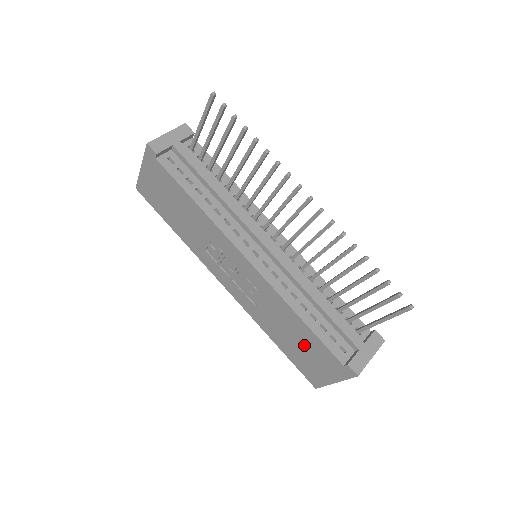
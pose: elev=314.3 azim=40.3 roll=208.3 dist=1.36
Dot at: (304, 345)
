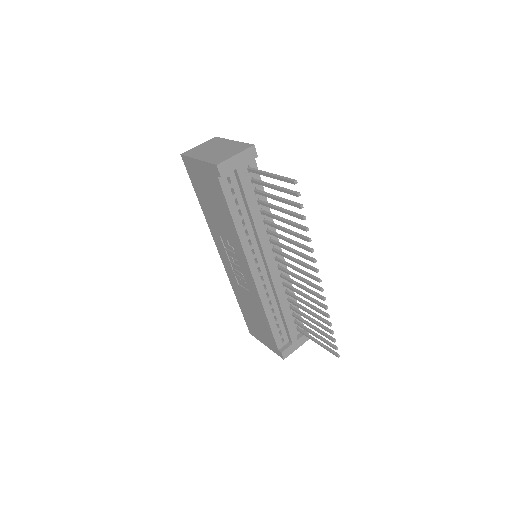
Dot at: (259, 323)
